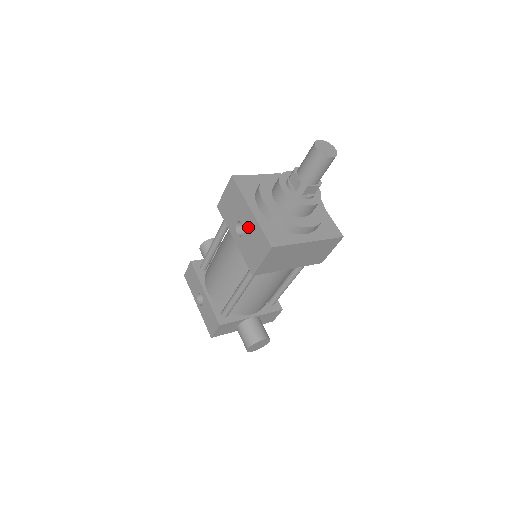
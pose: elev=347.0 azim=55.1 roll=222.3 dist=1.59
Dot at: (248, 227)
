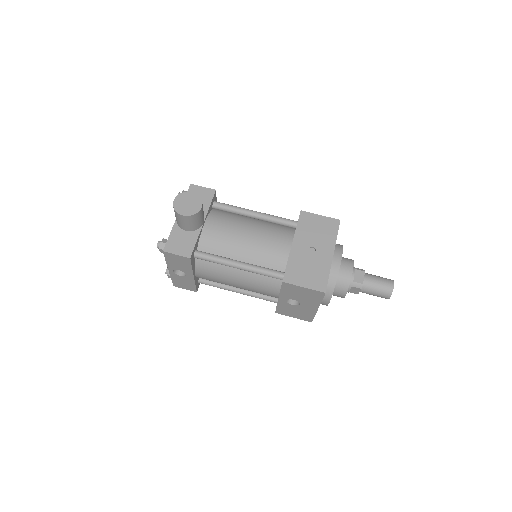
Dot at: (303, 308)
